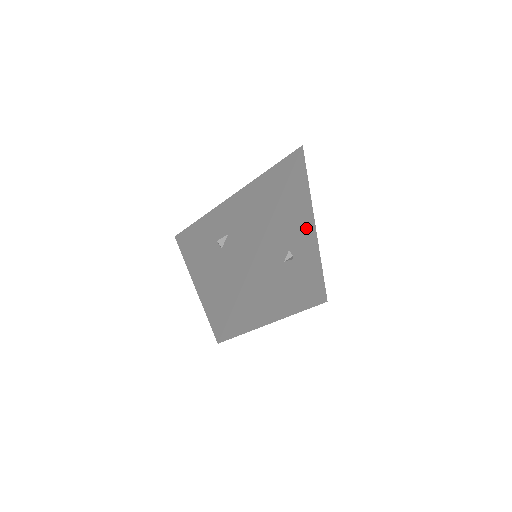
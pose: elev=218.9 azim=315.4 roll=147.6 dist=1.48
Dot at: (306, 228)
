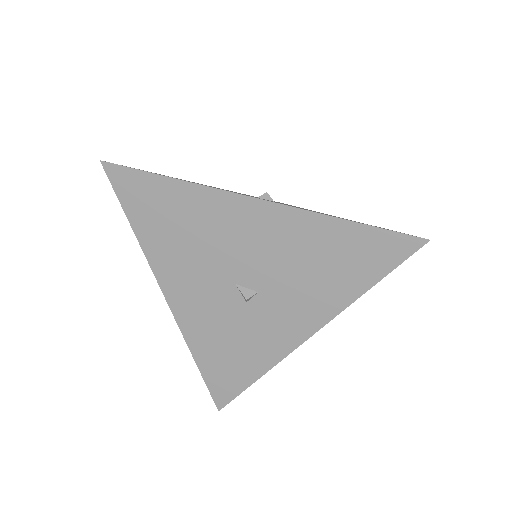
Dot at: occluded
